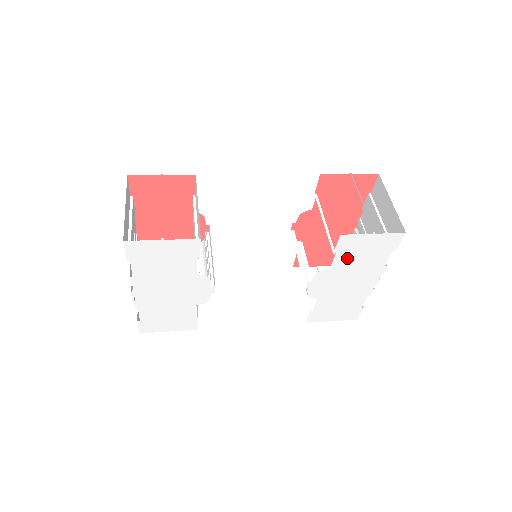
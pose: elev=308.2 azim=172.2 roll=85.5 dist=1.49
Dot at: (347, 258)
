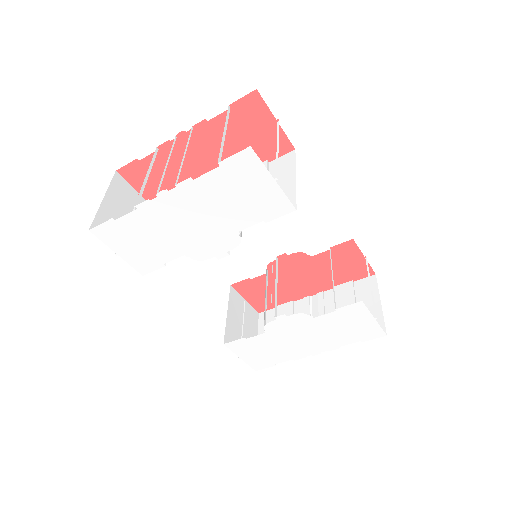
Dot at: (334, 320)
